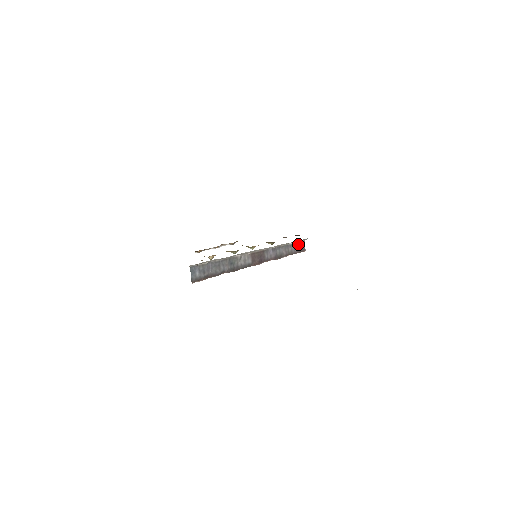
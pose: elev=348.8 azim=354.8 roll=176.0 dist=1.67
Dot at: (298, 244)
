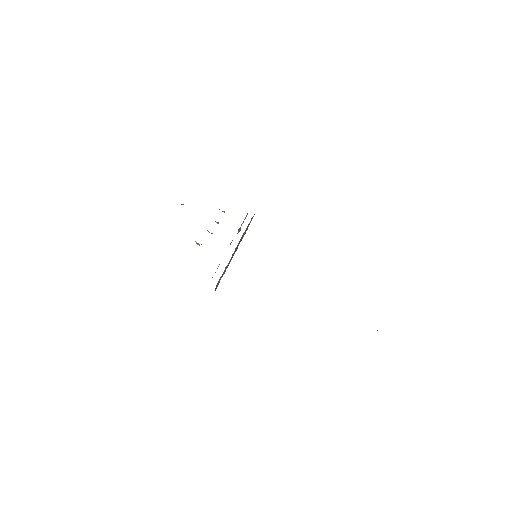
Dot at: (251, 219)
